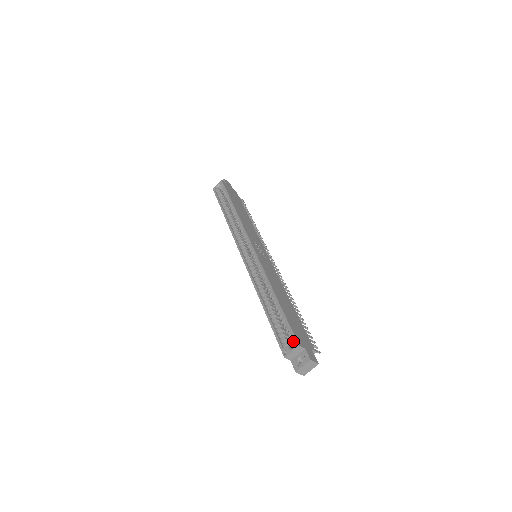
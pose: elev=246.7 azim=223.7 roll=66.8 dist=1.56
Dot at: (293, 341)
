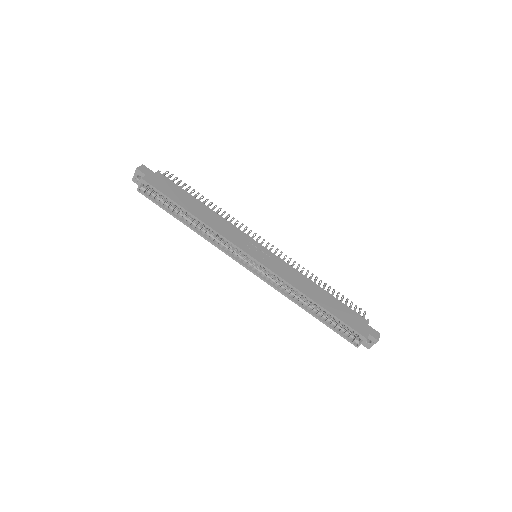
Dot at: (360, 337)
